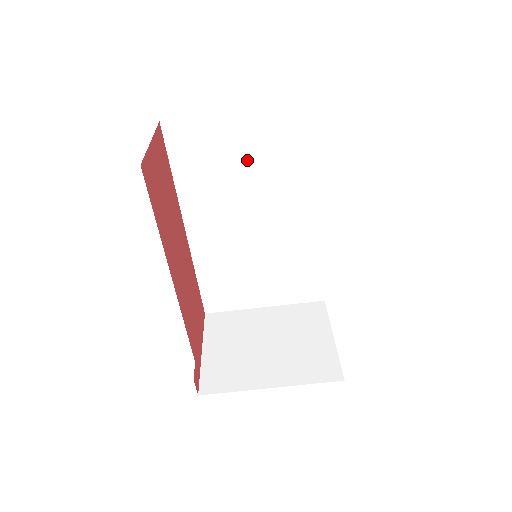
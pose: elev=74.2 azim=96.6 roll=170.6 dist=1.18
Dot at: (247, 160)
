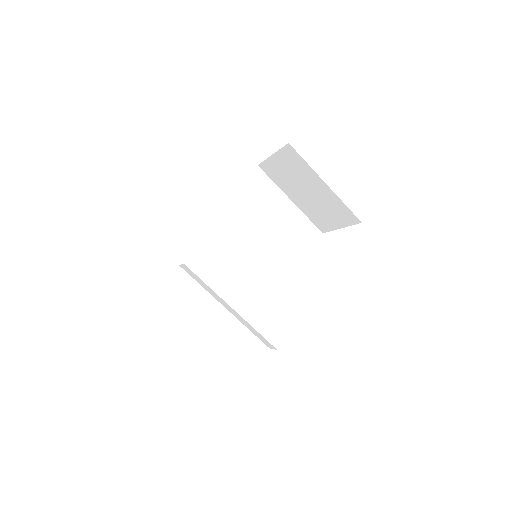
Dot at: (273, 223)
